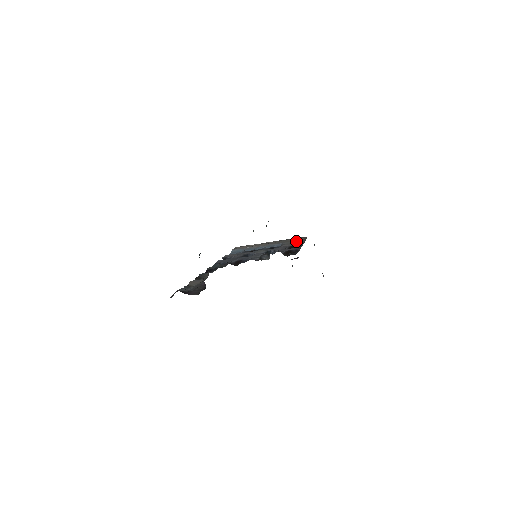
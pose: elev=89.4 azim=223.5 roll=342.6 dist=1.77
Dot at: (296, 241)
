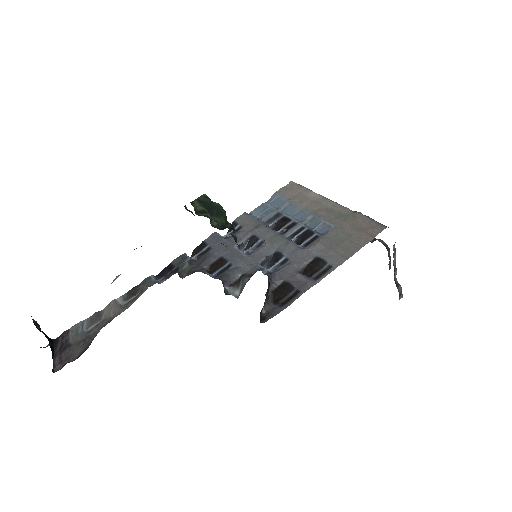
Dot at: (349, 239)
